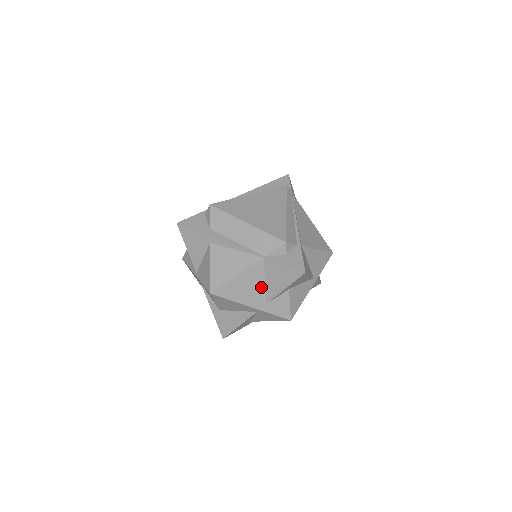
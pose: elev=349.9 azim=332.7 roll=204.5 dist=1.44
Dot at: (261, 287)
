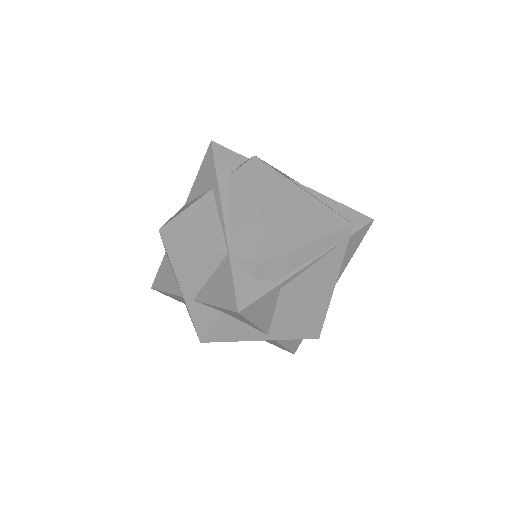
Dot at: (202, 279)
